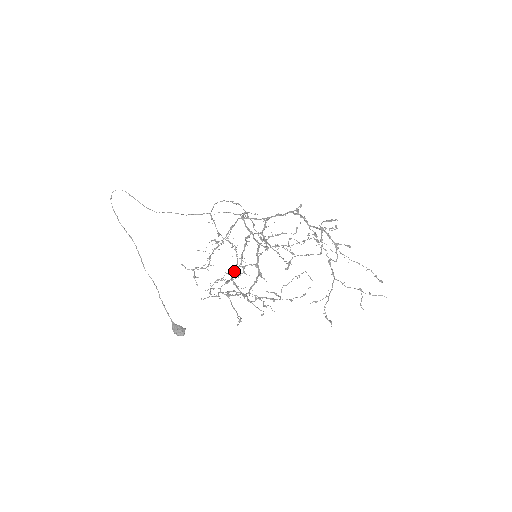
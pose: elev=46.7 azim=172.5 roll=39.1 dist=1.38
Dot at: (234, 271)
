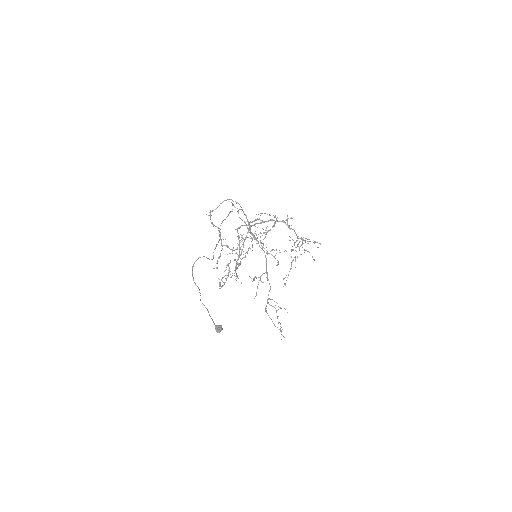
Dot at: (250, 277)
